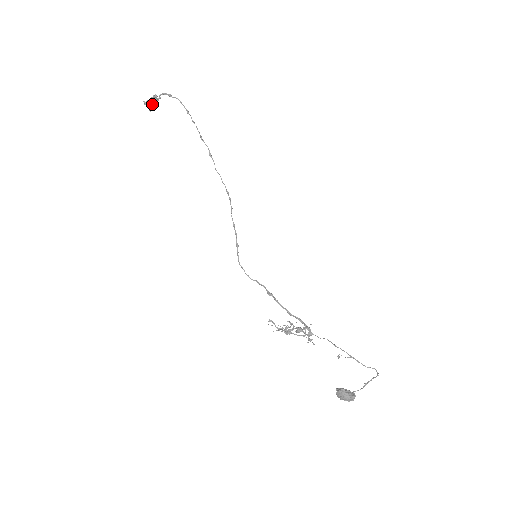
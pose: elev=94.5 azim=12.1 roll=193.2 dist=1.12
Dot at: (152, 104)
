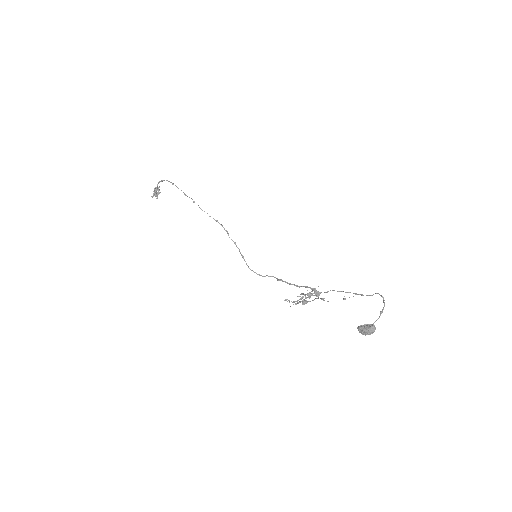
Dot at: (157, 195)
